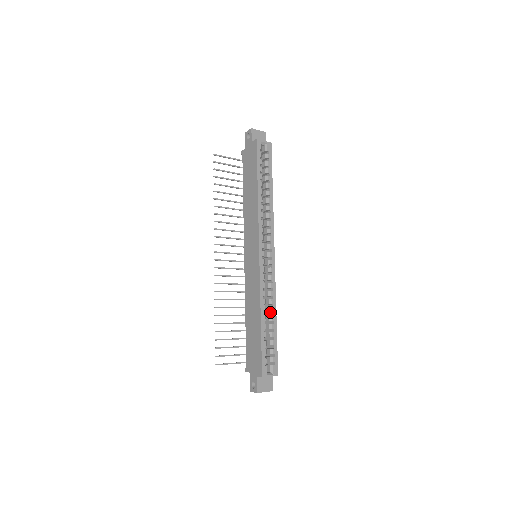
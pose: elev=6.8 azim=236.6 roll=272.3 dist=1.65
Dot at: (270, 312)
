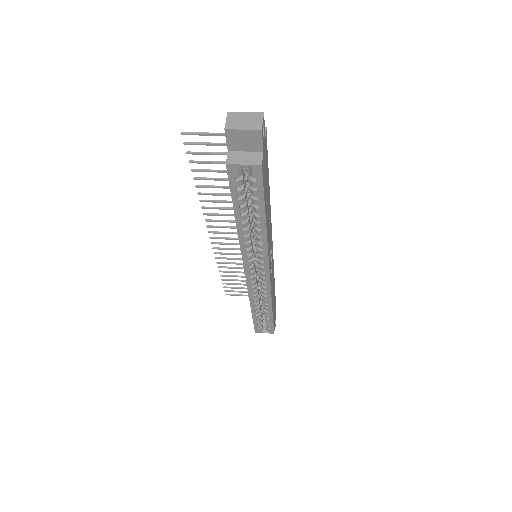
Dot at: (264, 306)
